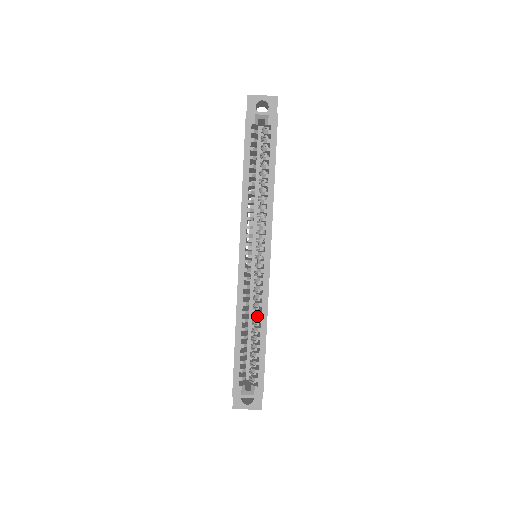
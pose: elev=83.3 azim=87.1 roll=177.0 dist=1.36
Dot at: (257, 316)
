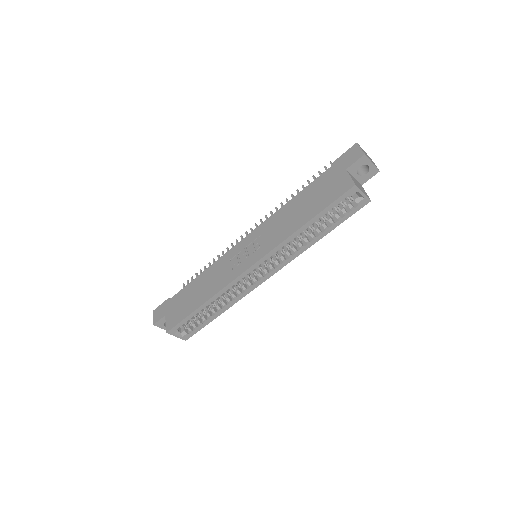
Dot at: (225, 299)
